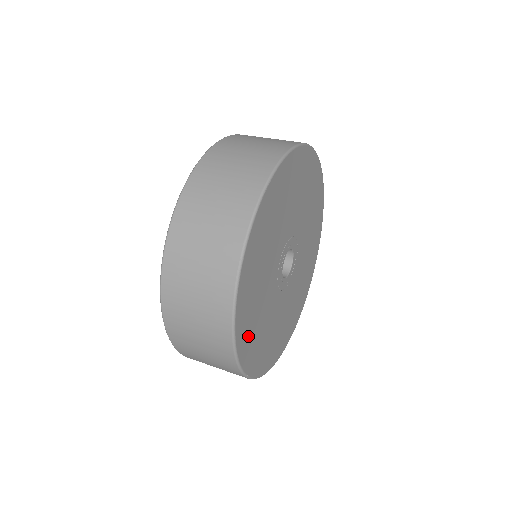
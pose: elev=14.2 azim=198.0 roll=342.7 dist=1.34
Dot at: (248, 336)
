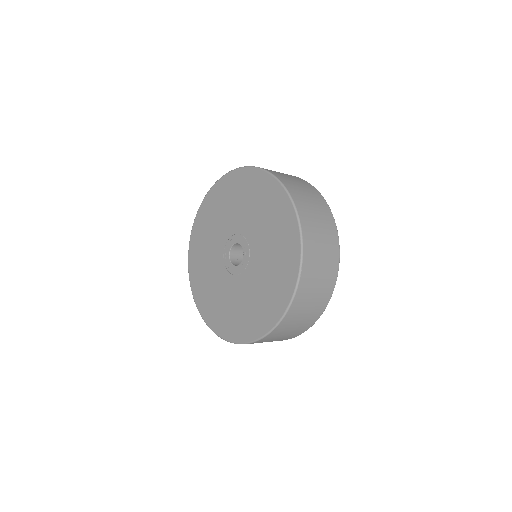
Dot at: occluded
